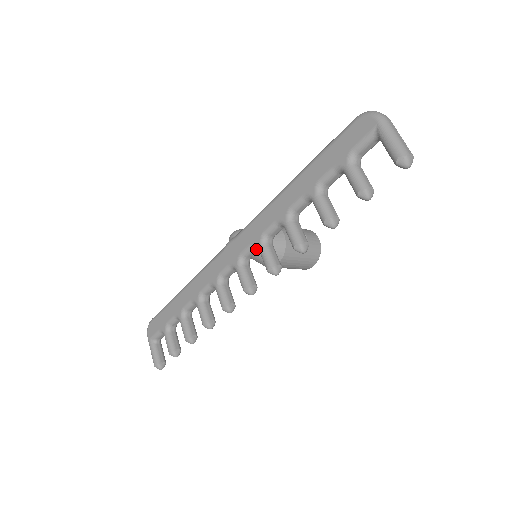
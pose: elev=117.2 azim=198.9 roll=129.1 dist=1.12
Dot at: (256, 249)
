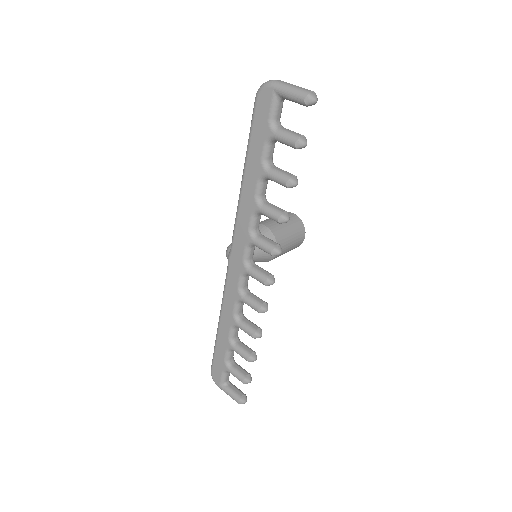
Dot at: (252, 247)
